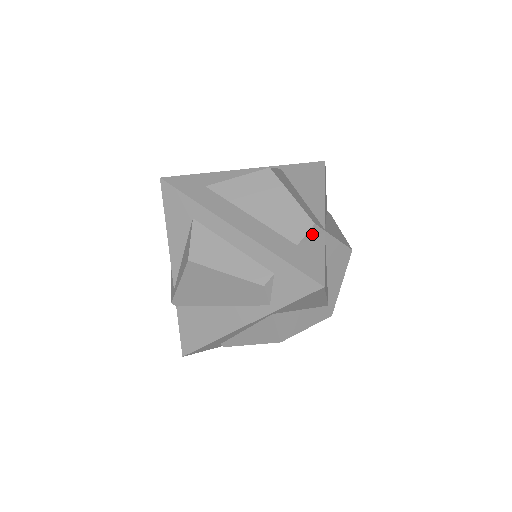
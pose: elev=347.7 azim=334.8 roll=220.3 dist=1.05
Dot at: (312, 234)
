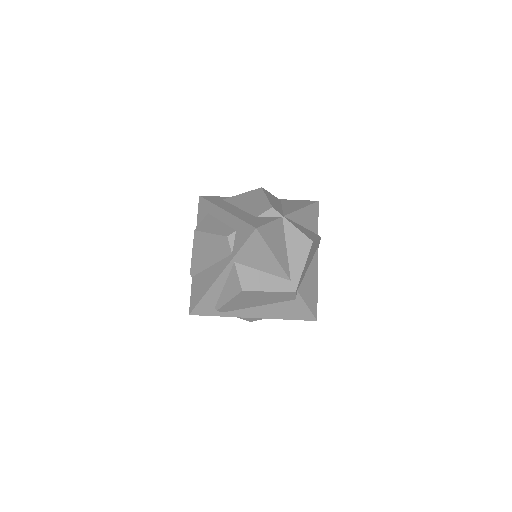
Dot at: (270, 214)
